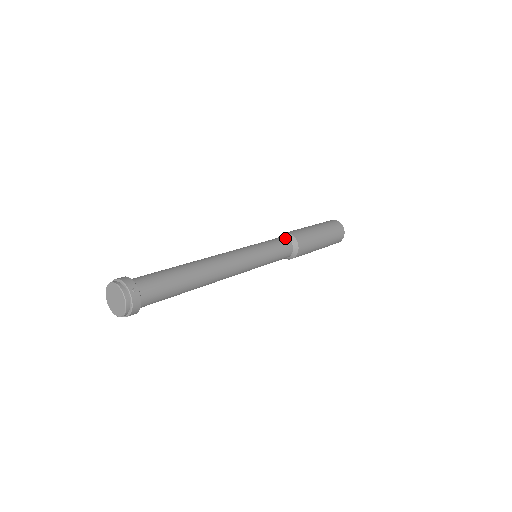
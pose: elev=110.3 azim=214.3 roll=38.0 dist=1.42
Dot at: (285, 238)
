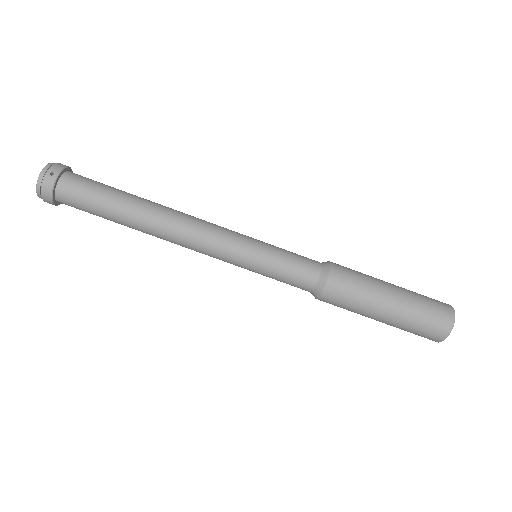
Dot at: (317, 263)
